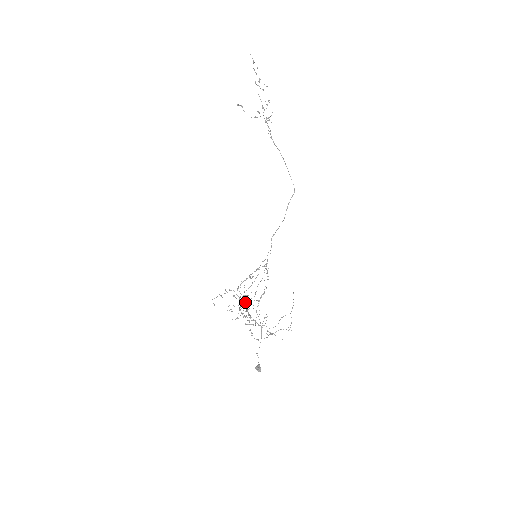
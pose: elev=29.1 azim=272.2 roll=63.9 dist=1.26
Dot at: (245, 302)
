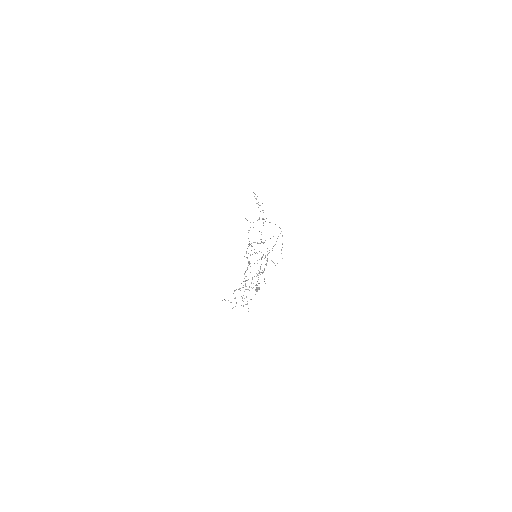
Dot at: occluded
